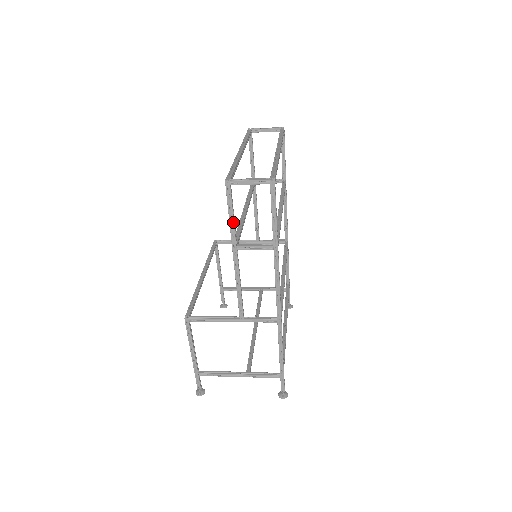
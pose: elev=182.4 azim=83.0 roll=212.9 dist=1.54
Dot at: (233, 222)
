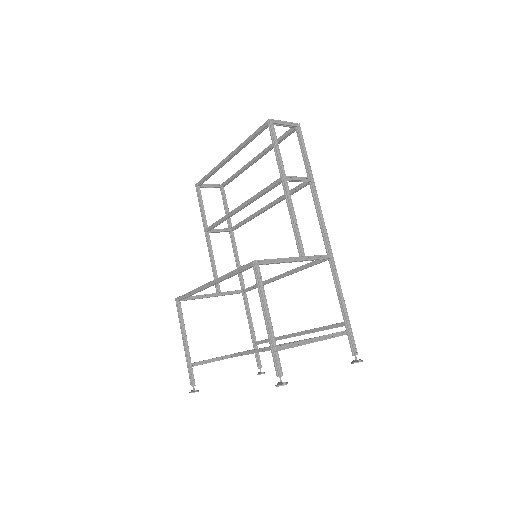
Dot at: (280, 153)
